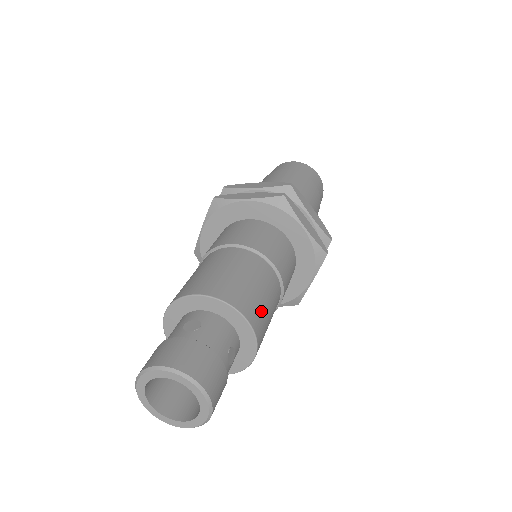
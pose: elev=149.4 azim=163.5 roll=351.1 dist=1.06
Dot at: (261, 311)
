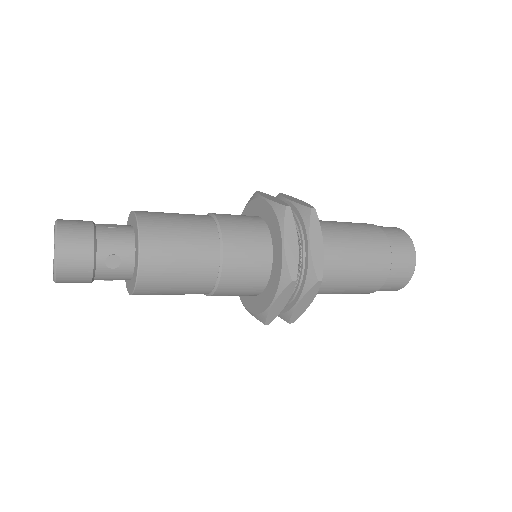
Dot at: (165, 256)
